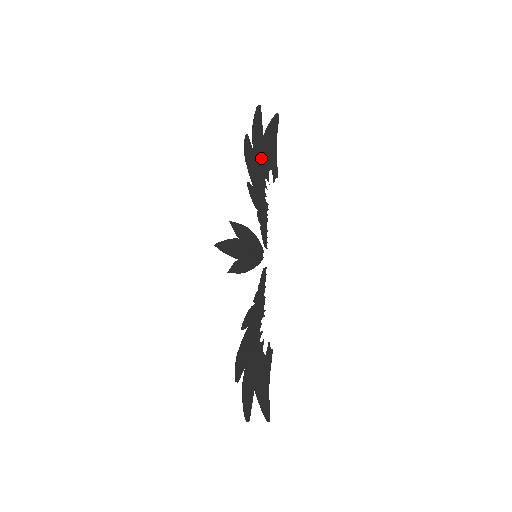
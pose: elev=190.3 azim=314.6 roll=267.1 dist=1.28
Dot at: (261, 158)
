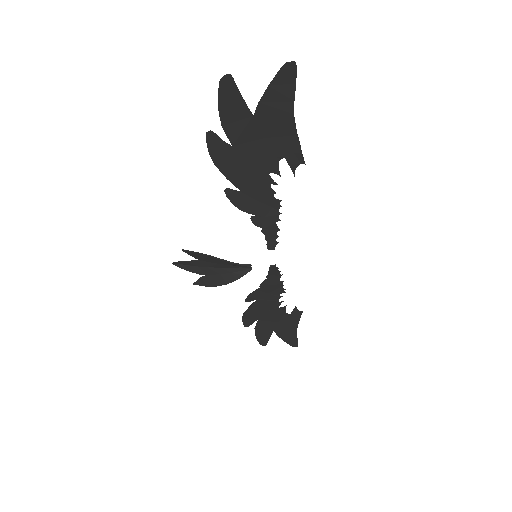
Dot at: (254, 149)
